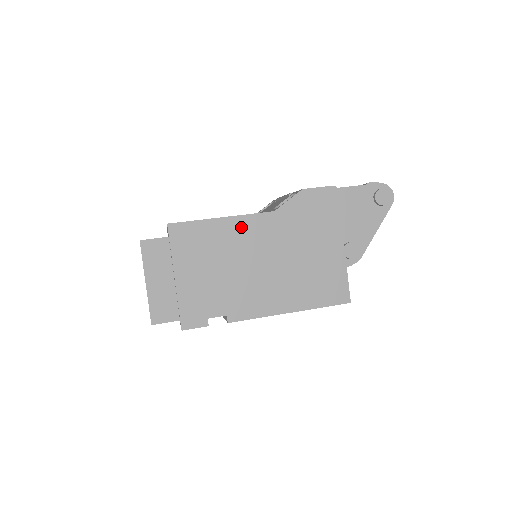
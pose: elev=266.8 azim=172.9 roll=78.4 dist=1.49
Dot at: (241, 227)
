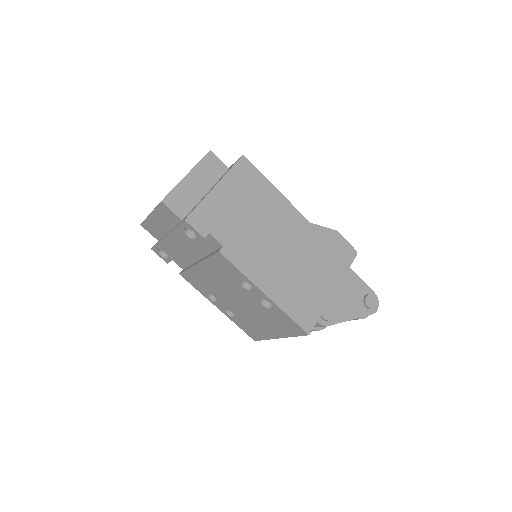
Dot at: (283, 208)
